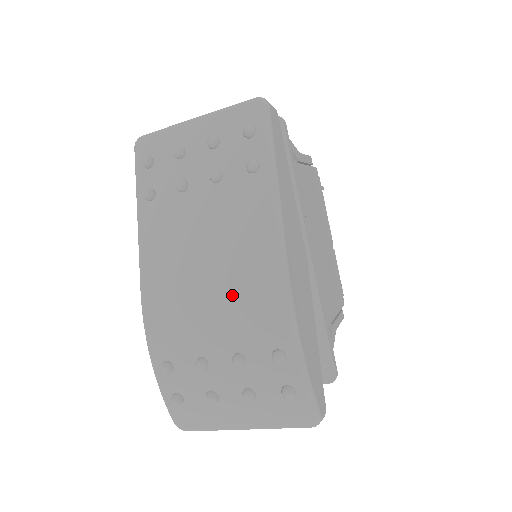
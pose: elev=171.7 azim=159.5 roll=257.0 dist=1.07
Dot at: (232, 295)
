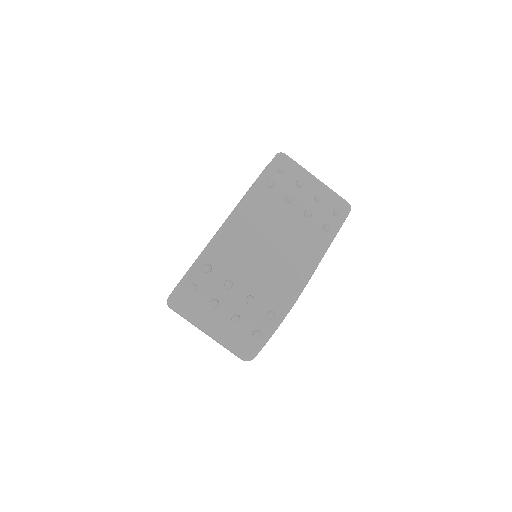
Dot at: (275, 270)
